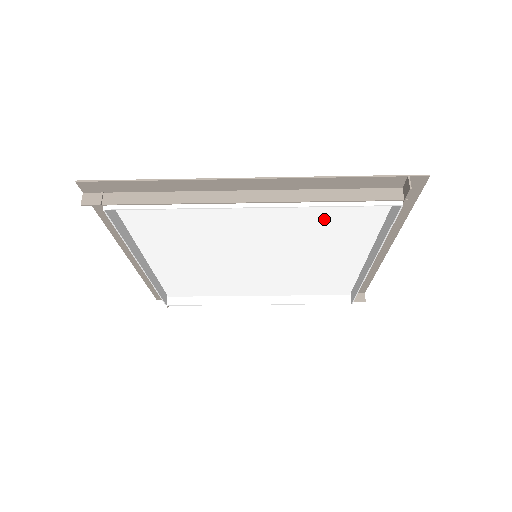
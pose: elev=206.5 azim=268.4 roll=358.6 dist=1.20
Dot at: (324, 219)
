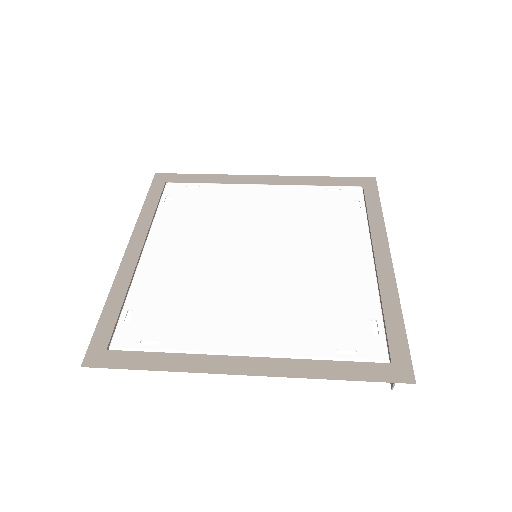
Dot at: (319, 322)
